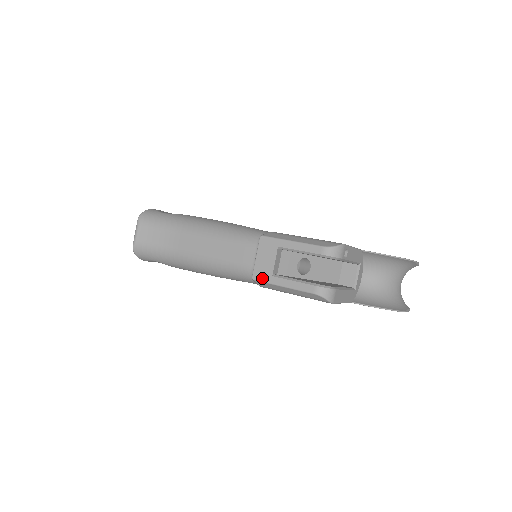
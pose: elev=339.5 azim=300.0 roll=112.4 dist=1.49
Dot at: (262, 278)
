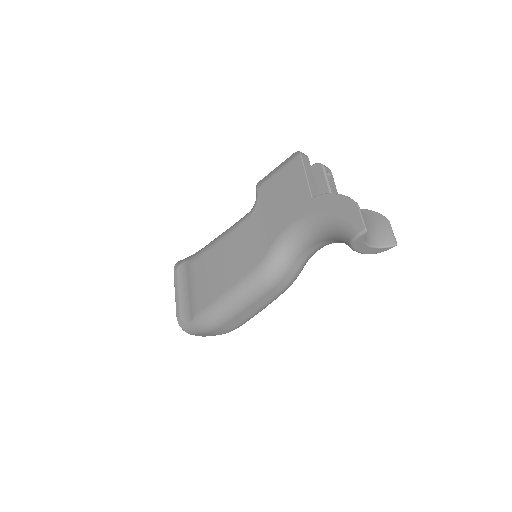
Dot at: occluded
